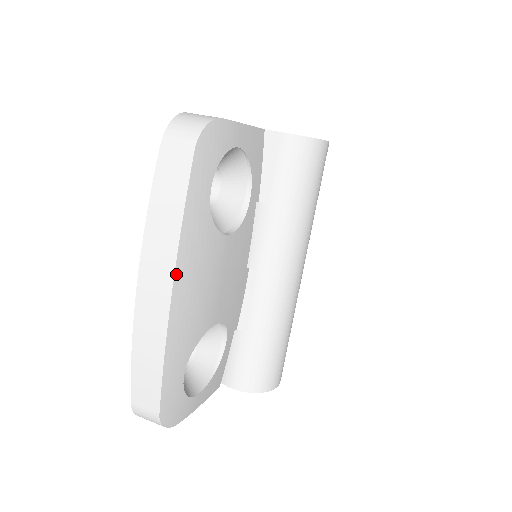
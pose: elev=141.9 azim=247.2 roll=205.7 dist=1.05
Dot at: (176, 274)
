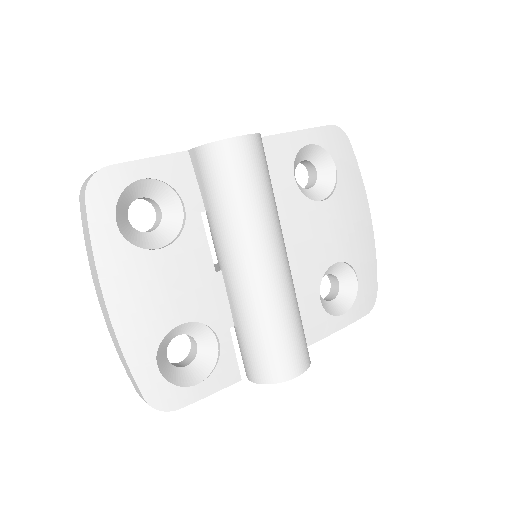
Dot at: (103, 289)
